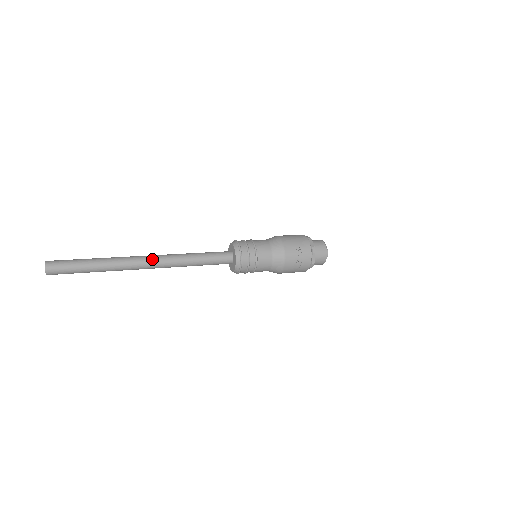
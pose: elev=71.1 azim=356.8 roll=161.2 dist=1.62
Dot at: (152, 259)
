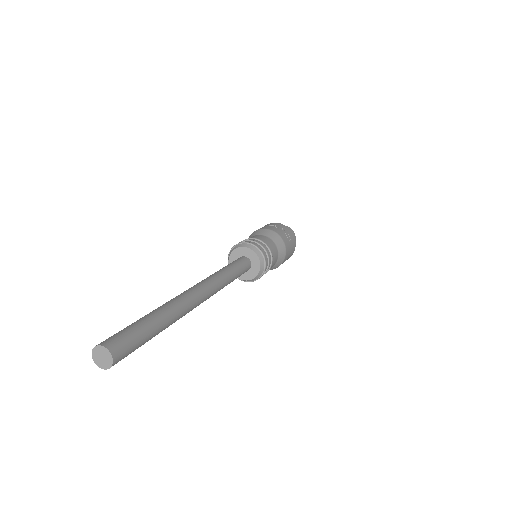
Dot at: (195, 286)
